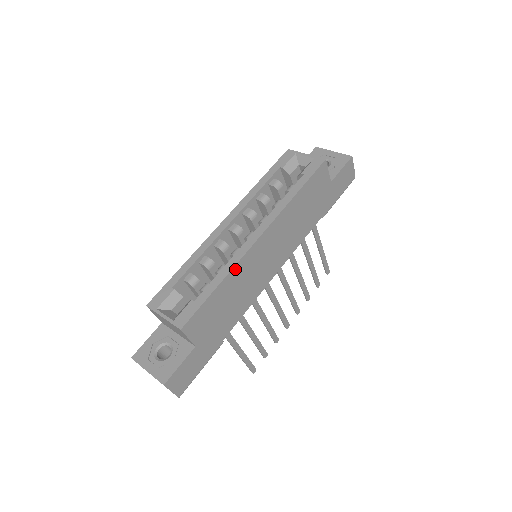
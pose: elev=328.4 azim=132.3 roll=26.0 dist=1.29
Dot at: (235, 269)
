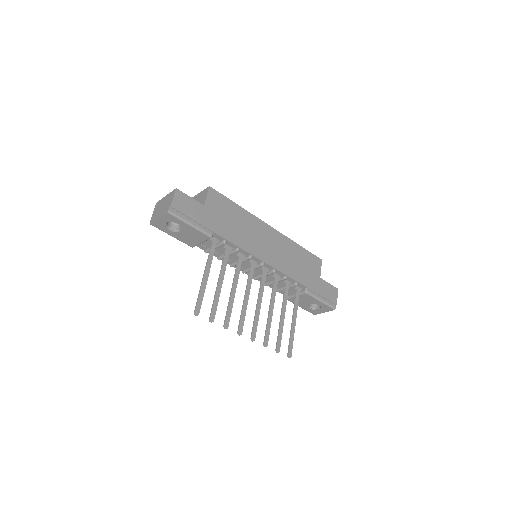
Dot at: (250, 215)
